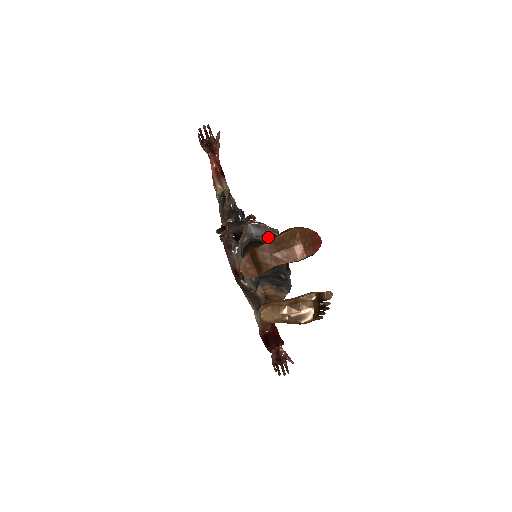
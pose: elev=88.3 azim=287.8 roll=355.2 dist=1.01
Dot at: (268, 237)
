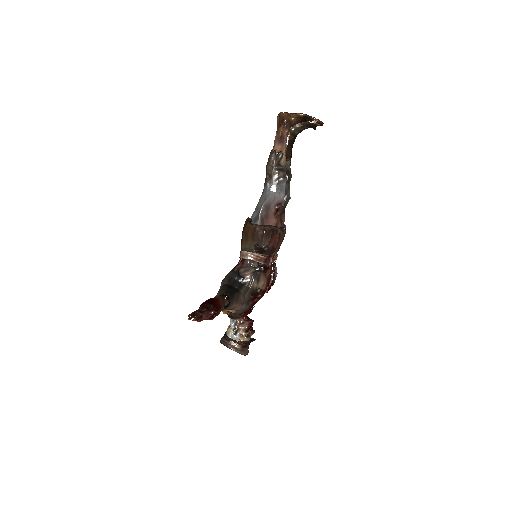
Dot at: occluded
